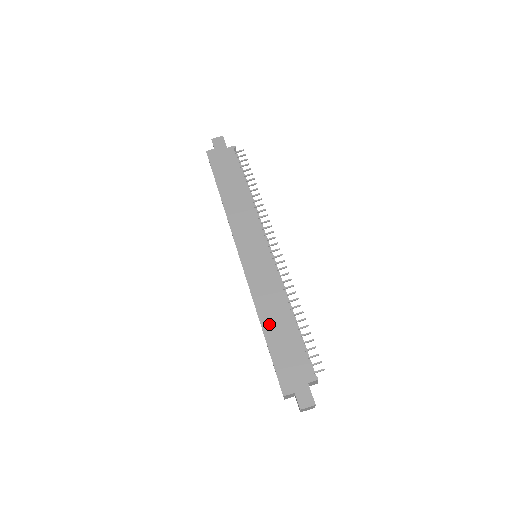
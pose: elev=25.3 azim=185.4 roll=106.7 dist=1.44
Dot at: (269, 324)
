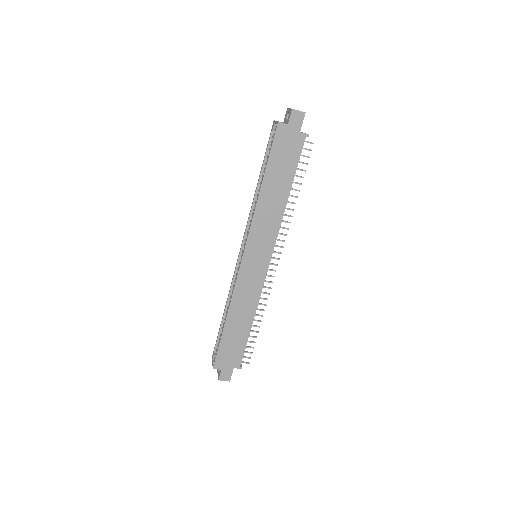
Dot at: (233, 320)
